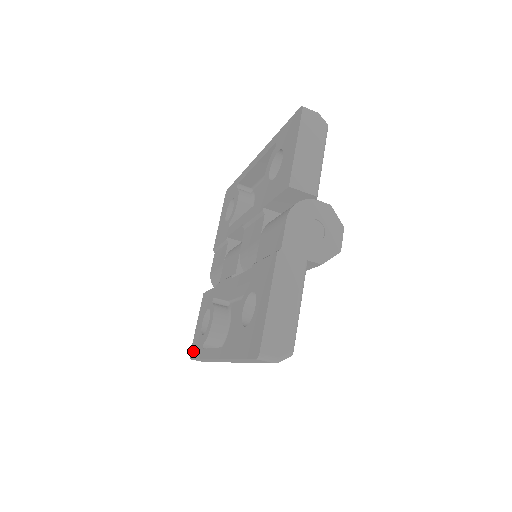
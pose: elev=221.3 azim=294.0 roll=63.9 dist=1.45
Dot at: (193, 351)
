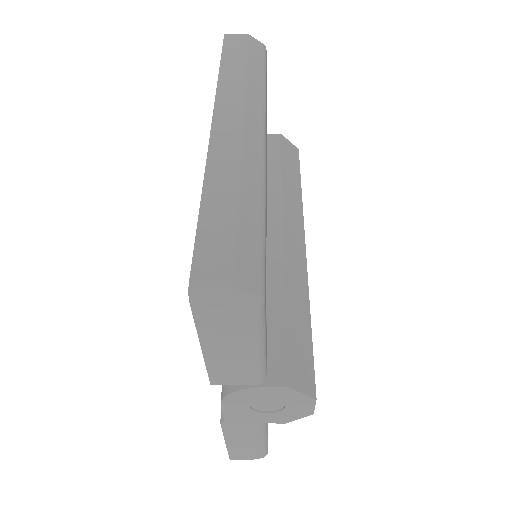
Dot at: occluded
